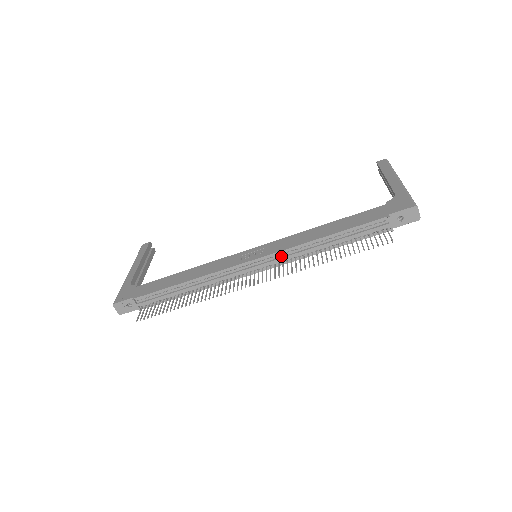
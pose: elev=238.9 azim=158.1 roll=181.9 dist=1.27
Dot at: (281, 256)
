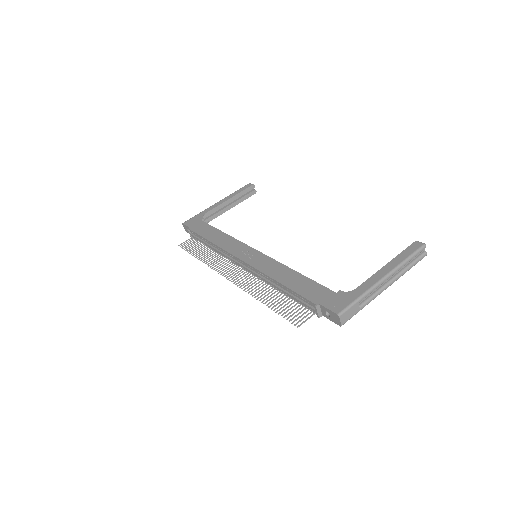
Dot at: (255, 271)
